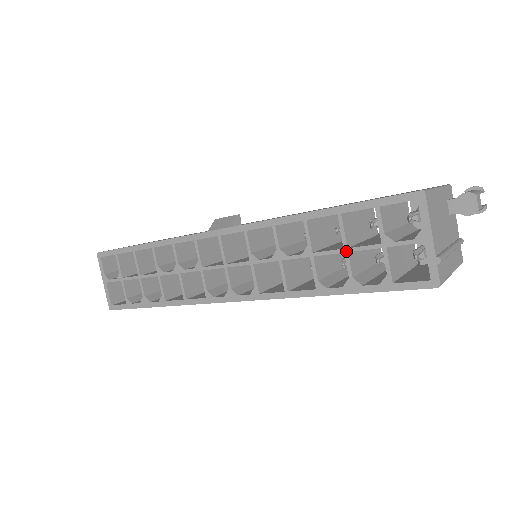
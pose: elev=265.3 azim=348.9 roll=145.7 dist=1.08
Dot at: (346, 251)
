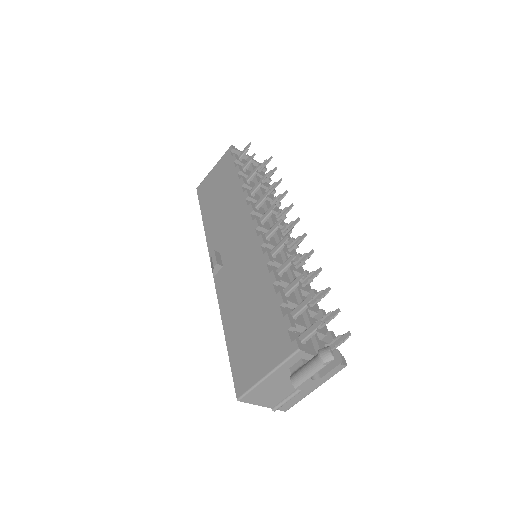
Dot at: occluded
